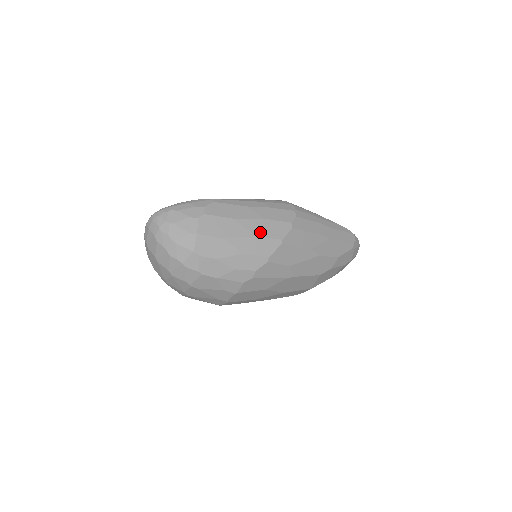
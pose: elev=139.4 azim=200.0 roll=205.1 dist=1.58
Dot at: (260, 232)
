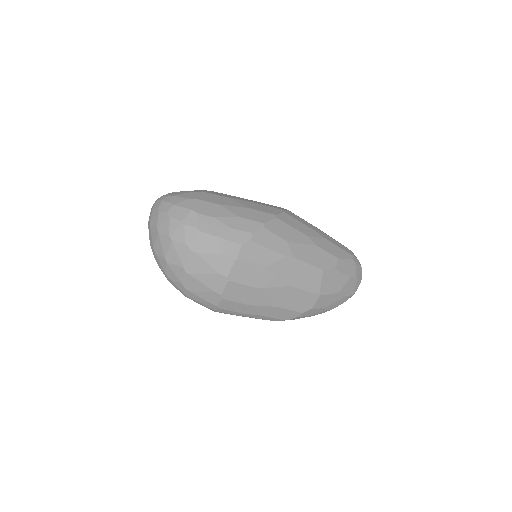
Dot at: (254, 208)
